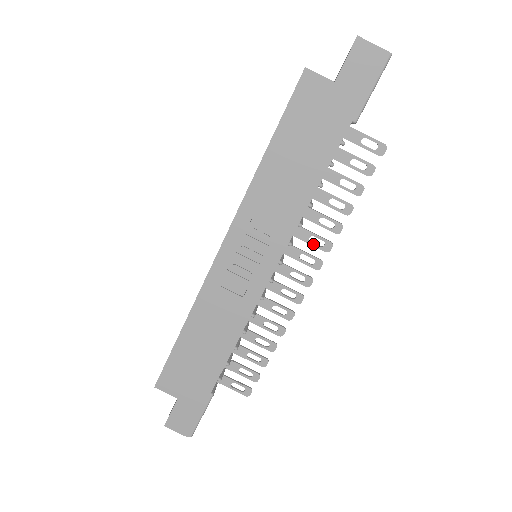
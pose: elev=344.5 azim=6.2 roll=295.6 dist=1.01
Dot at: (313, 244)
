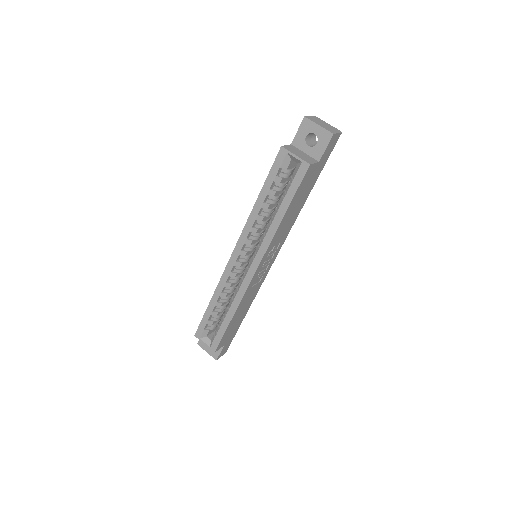
Dot at: occluded
